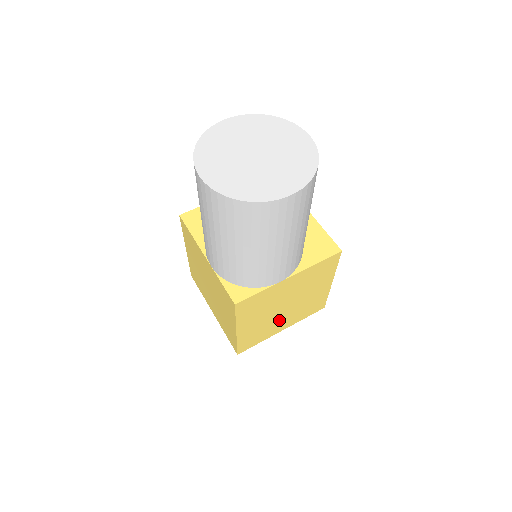
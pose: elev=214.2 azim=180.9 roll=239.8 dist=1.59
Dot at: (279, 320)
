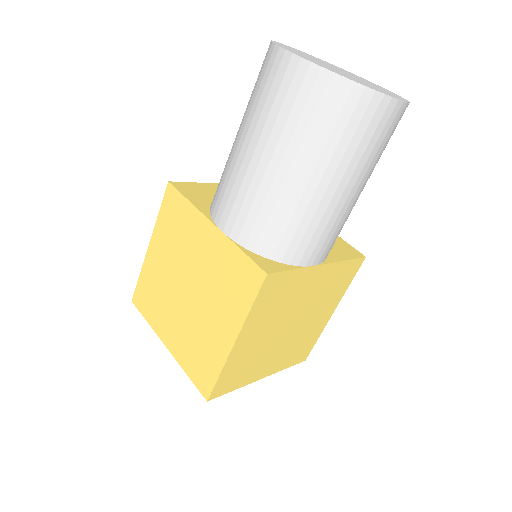
Dot at: (271, 352)
